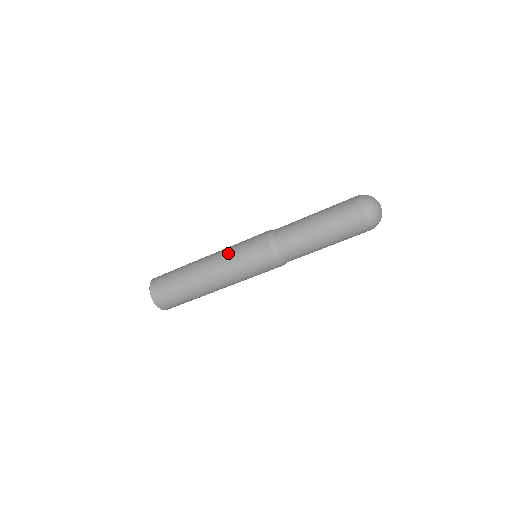
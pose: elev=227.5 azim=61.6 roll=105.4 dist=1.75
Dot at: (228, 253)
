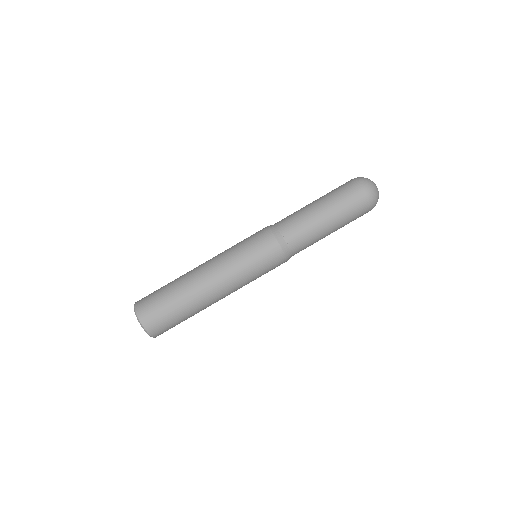
Dot at: occluded
